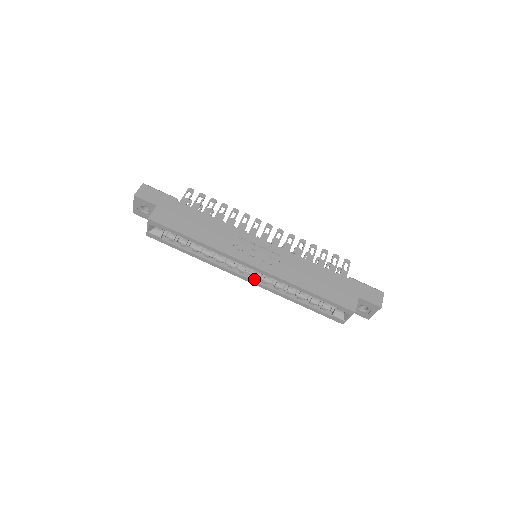
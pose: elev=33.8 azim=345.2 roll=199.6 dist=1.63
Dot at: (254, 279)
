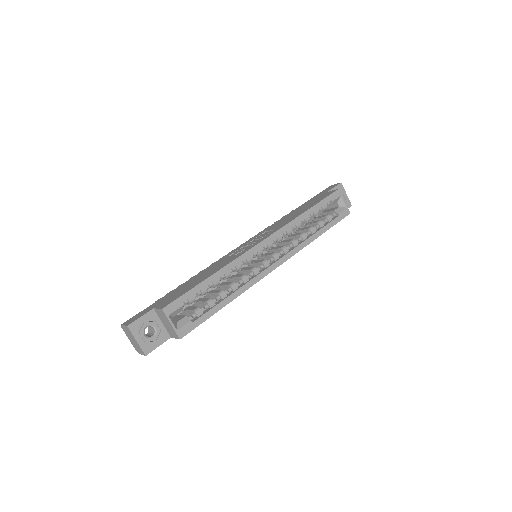
Dot at: (279, 259)
